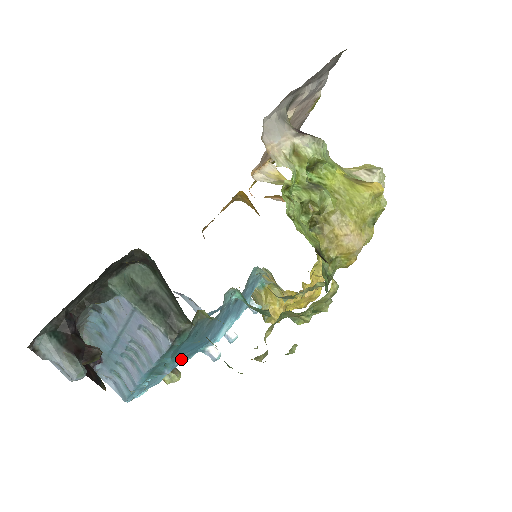
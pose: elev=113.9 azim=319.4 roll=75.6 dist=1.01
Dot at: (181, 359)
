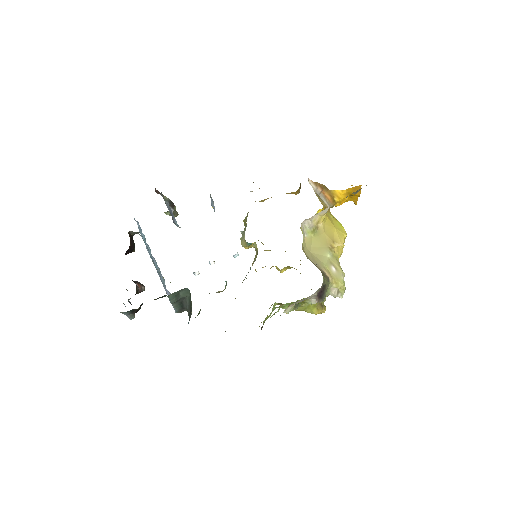
Dot at: occluded
